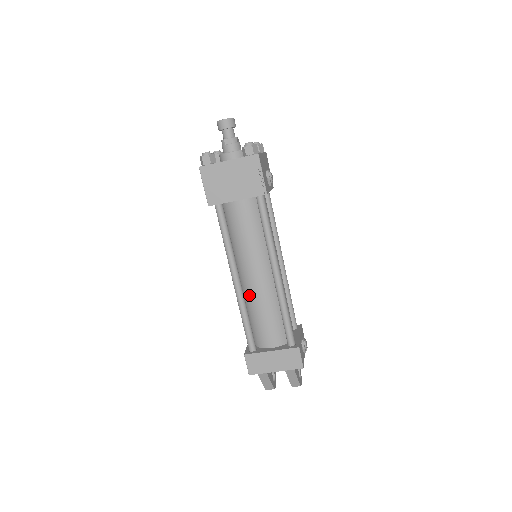
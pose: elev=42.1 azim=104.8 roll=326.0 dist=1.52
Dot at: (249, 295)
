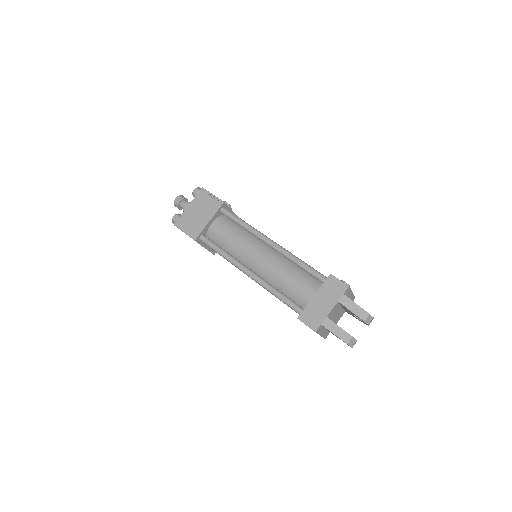
Dot at: (267, 276)
